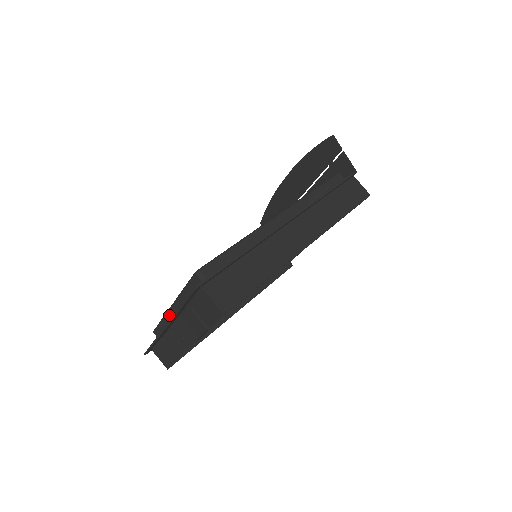
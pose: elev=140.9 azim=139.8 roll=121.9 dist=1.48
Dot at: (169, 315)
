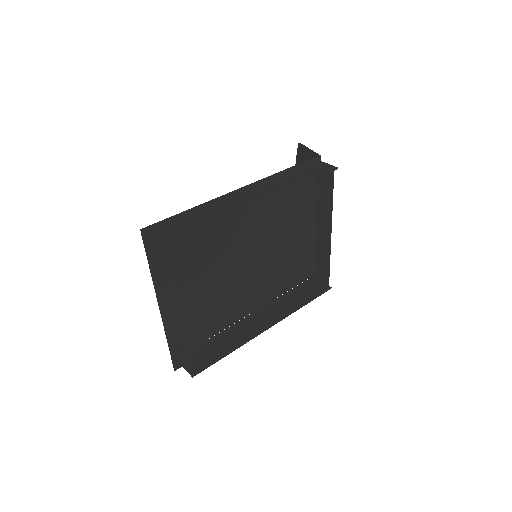
Dot at: occluded
